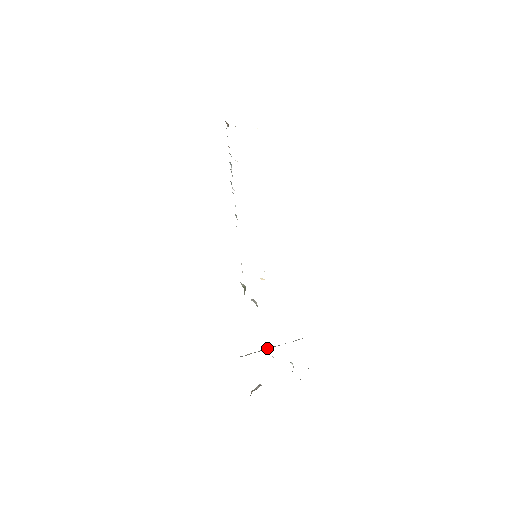
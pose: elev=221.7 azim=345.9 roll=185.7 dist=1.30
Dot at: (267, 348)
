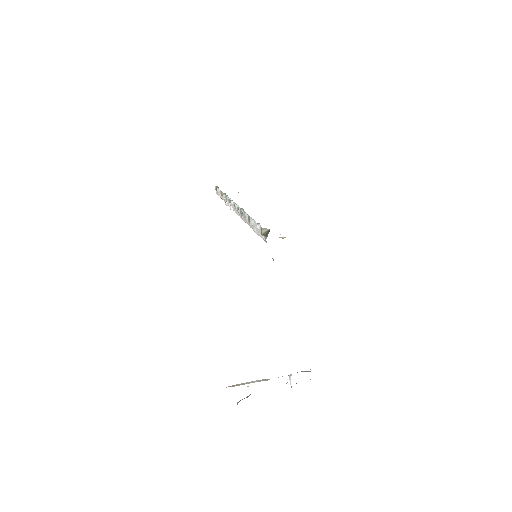
Dot at: occluded
